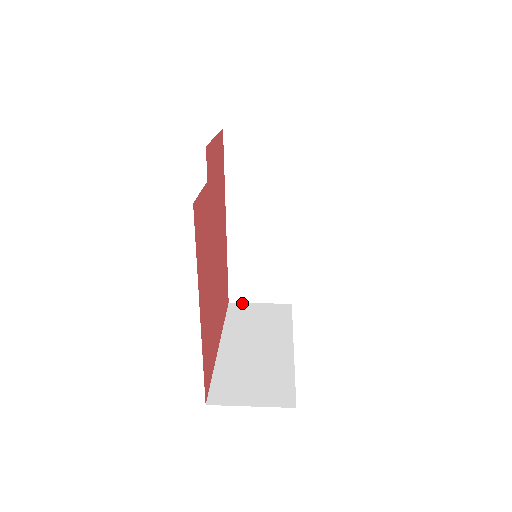
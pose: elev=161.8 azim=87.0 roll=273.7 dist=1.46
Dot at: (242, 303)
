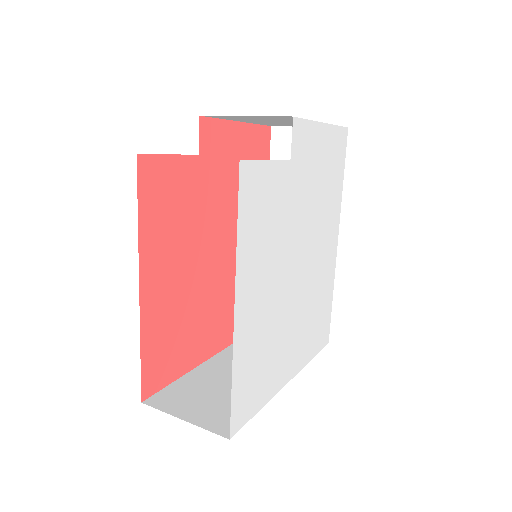
Dot at: occluded
